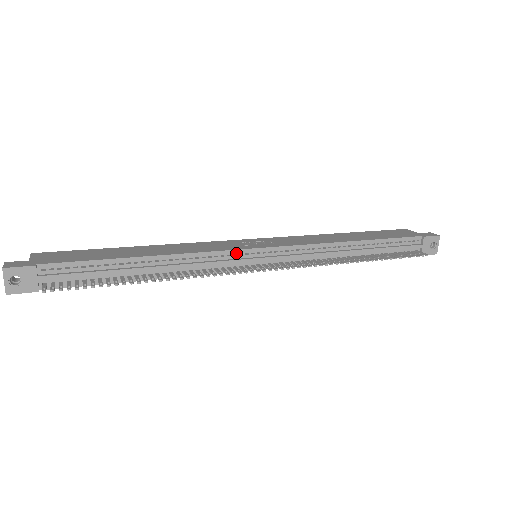
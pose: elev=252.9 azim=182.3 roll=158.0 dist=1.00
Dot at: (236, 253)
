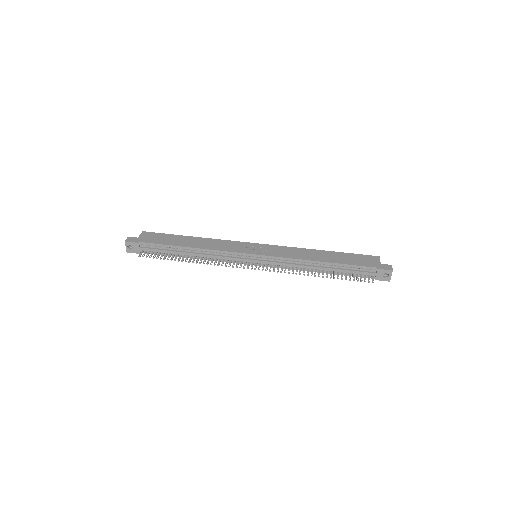
Dot at: (239, 254)
